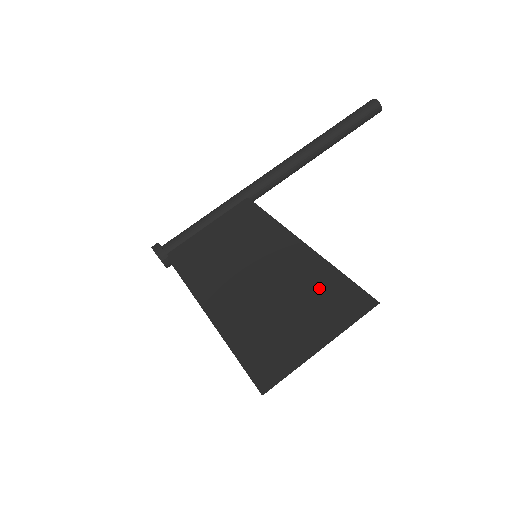
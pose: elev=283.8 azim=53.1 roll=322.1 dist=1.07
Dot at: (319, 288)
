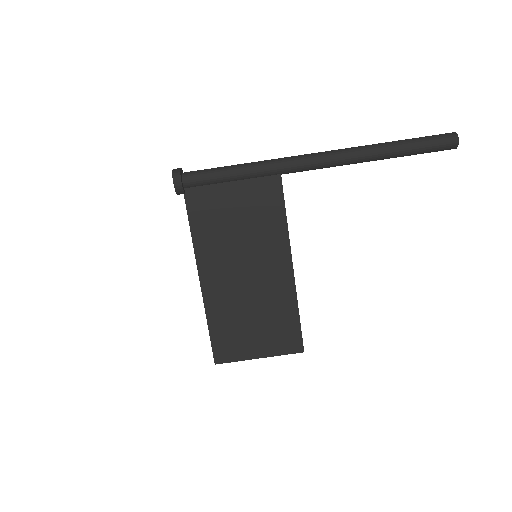
Dot at: (280, 319)
